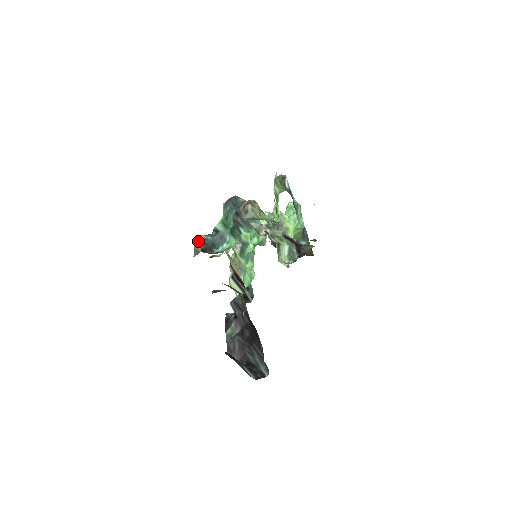
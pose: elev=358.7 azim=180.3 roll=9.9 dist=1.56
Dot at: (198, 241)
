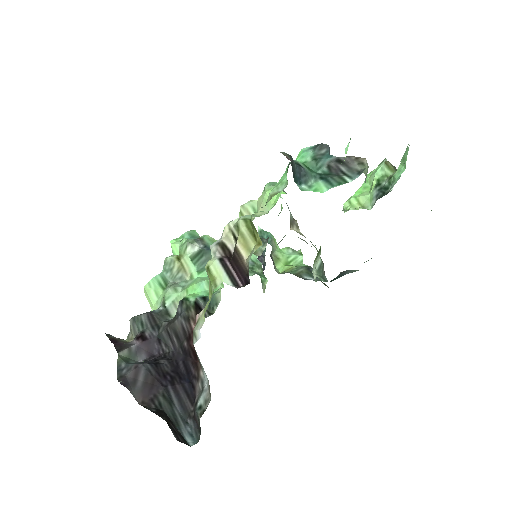
Dot at: (283, 152)
